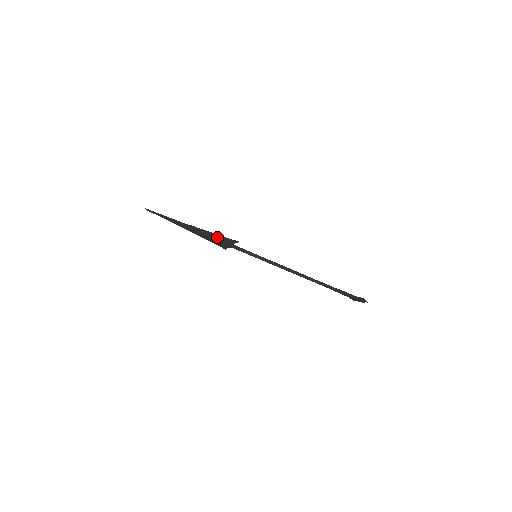
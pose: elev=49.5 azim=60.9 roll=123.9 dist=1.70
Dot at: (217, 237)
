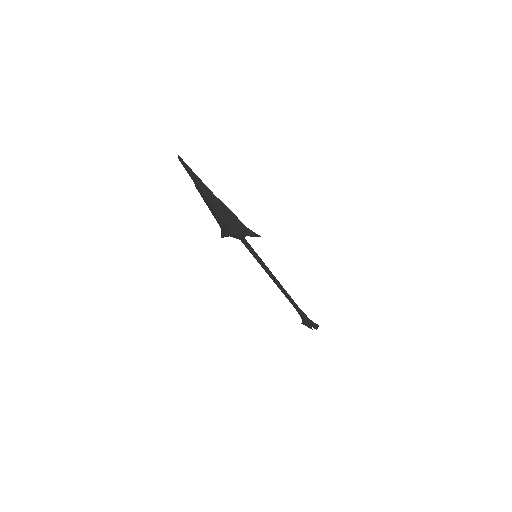
Dot at: (239, 223)
